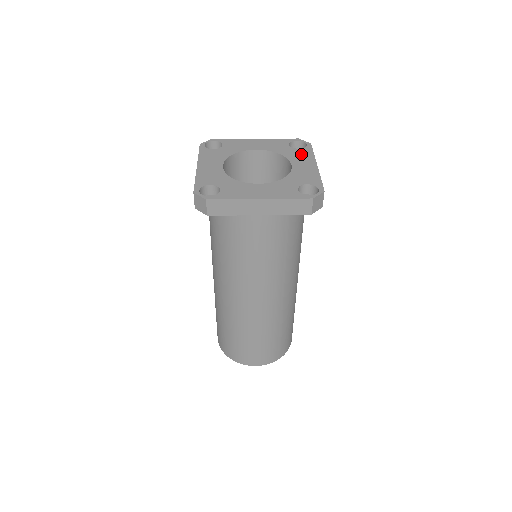
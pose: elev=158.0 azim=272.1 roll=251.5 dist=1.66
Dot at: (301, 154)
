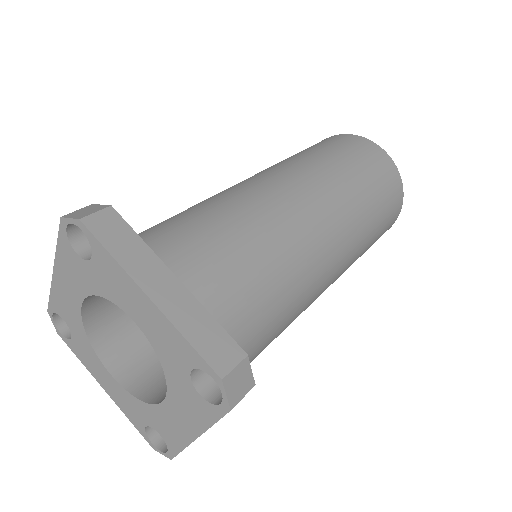
Dot at: (192, 405)
